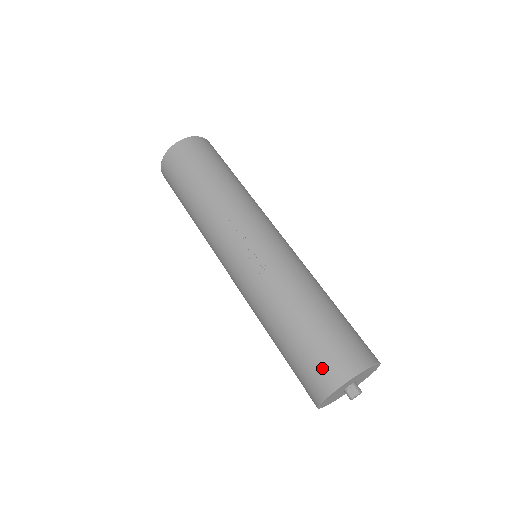
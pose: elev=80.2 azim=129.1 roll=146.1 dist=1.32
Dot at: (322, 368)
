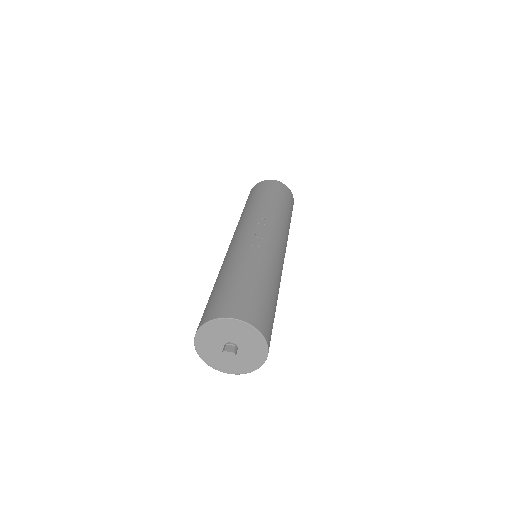
Dot at: (231, 303)
